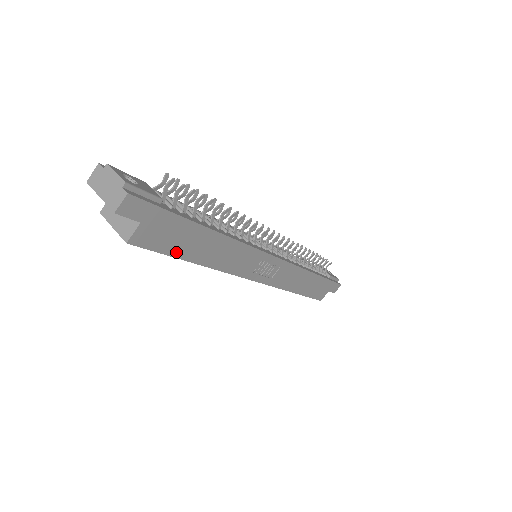
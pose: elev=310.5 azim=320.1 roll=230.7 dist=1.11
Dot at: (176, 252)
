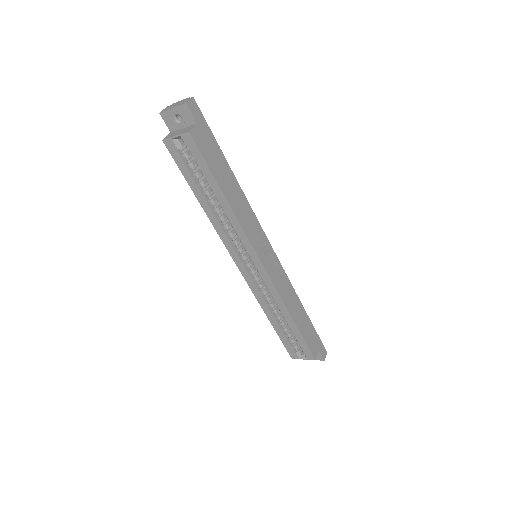
Dot at: (213, 170)
